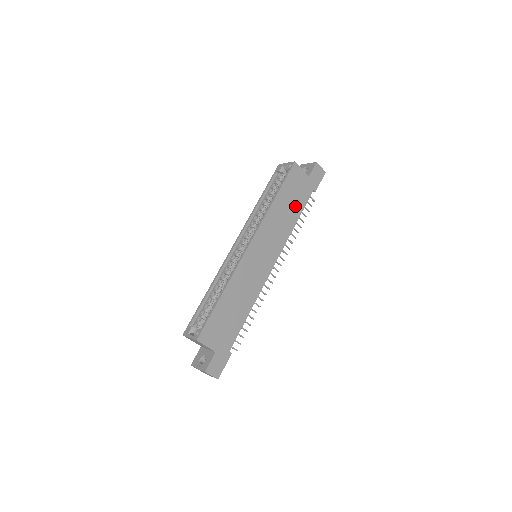
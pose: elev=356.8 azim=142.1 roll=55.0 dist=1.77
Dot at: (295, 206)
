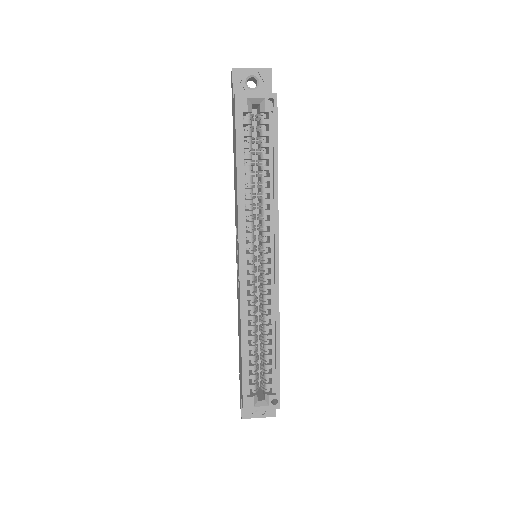
Dot at: occluded
